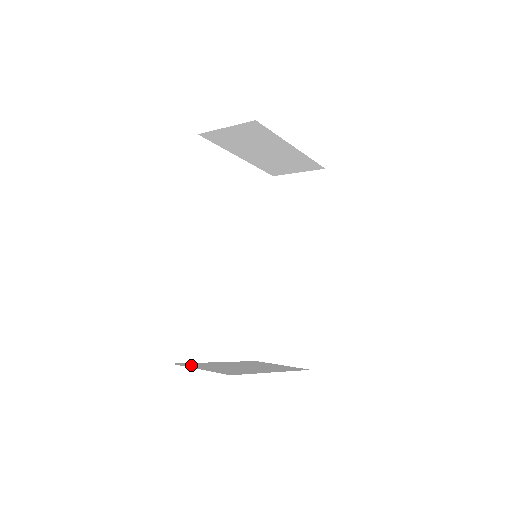
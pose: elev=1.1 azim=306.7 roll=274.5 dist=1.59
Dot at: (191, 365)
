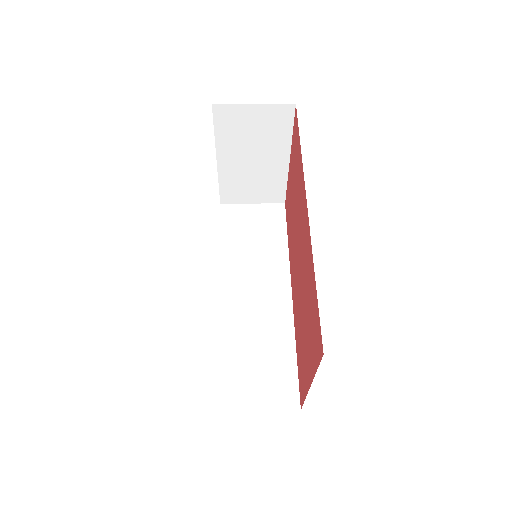
Dot at: occluded
